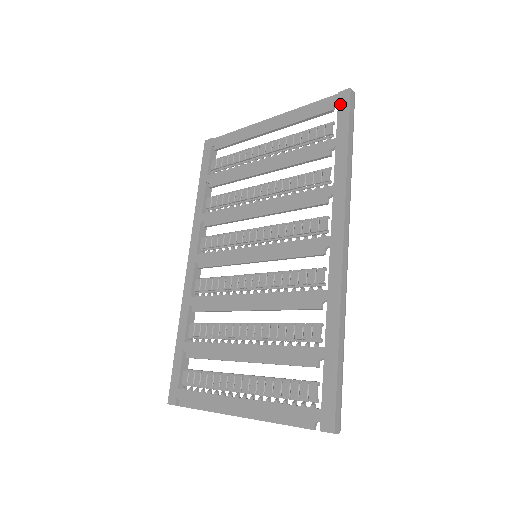
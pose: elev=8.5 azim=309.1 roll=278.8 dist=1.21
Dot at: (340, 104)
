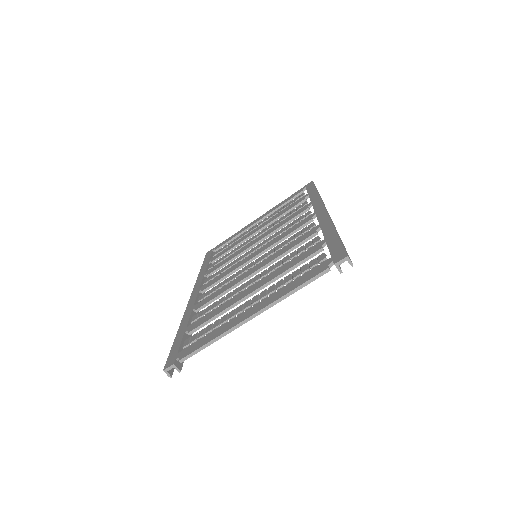
Dot at: (307, 187)
